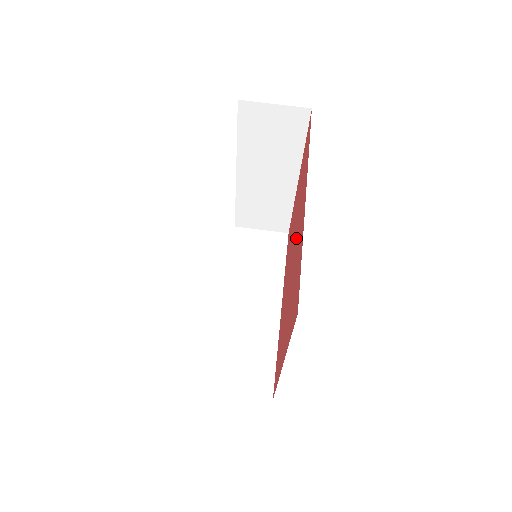
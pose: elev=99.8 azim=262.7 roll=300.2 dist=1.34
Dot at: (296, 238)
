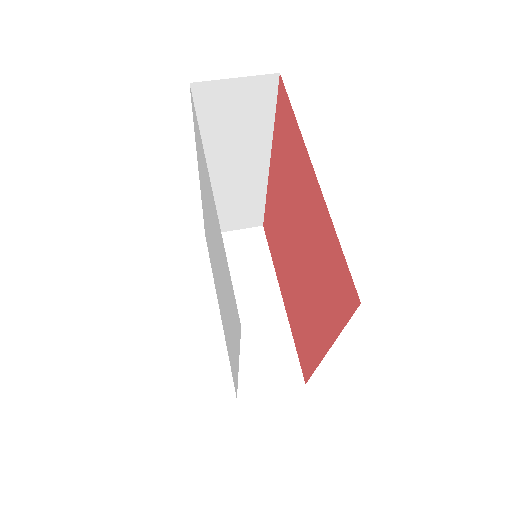
Dot at: (284, 214)
